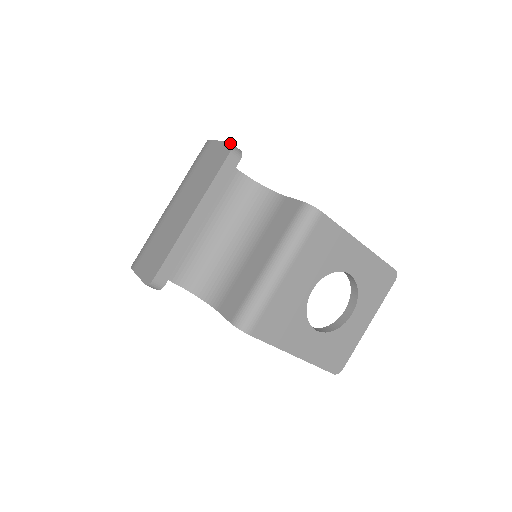
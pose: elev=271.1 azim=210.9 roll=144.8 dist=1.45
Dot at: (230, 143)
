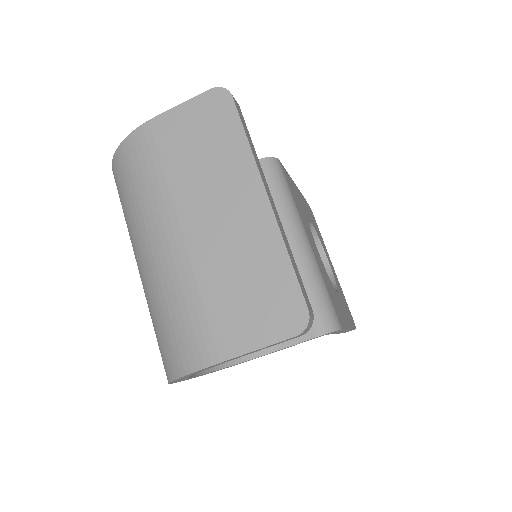
Dot at: (213, 88)
